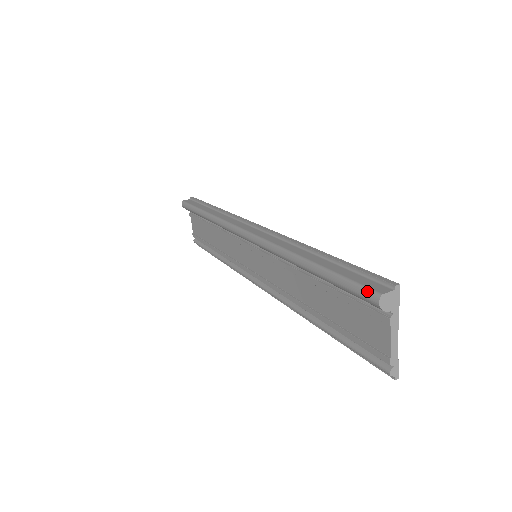
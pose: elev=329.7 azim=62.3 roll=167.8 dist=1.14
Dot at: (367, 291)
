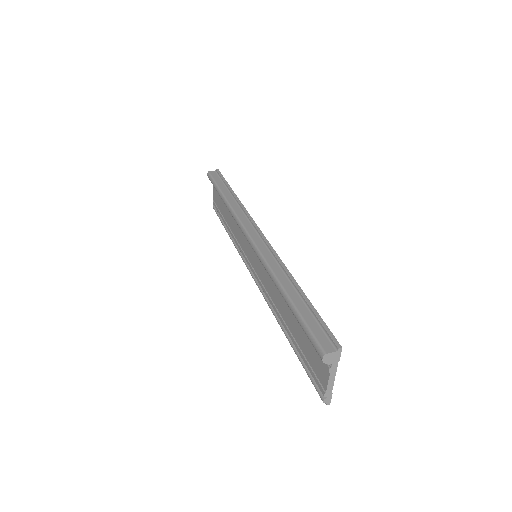
Dot at: (317, 346)
